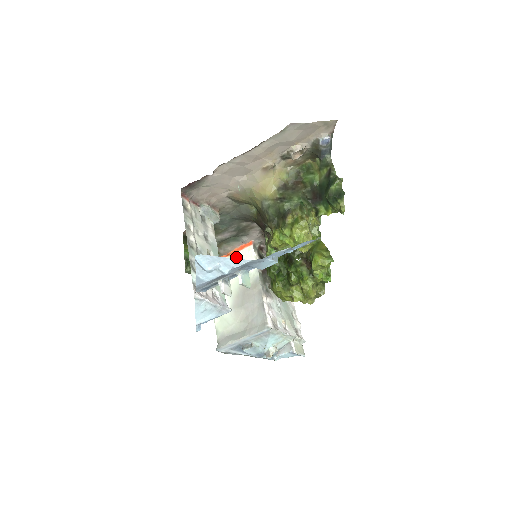
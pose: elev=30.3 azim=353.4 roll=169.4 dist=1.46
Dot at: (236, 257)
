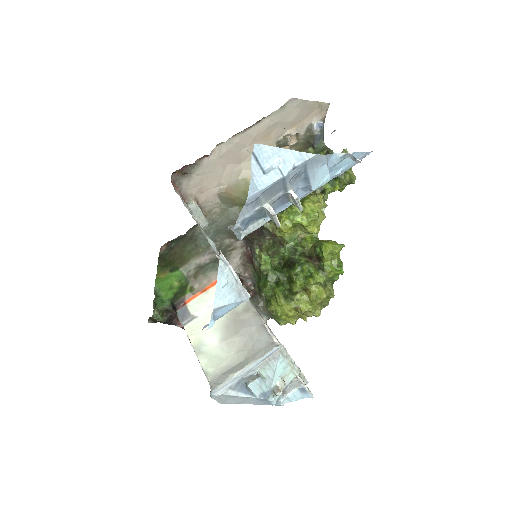
Dot at: (215, 290)
